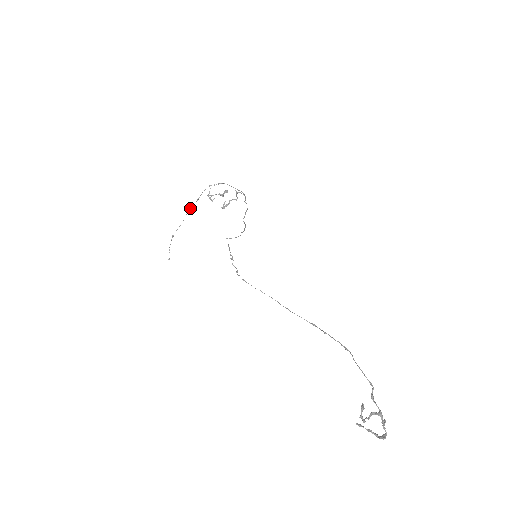
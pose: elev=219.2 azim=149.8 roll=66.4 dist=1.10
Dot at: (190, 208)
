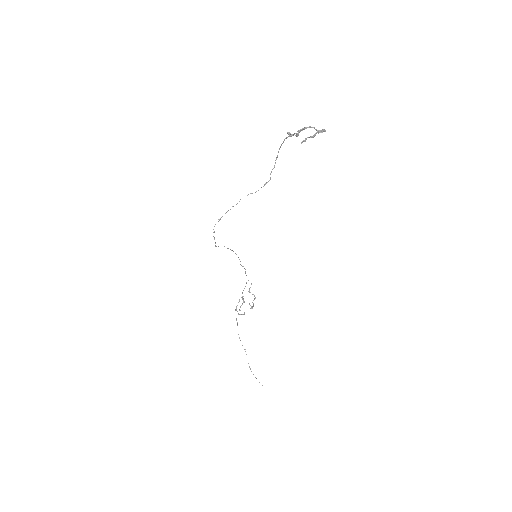
Dot at: (238, 334)
